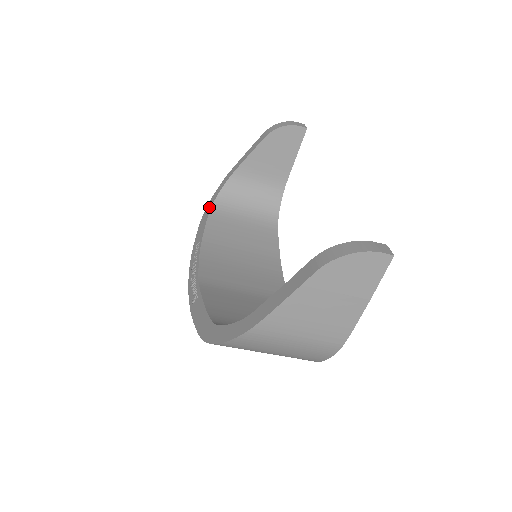
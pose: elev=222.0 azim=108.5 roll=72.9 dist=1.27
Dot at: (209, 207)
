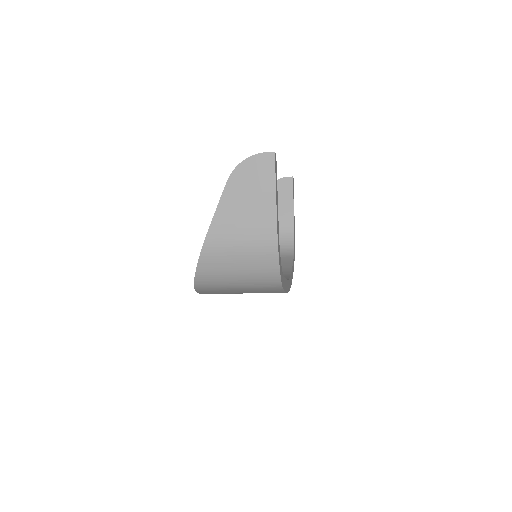
Dot at: occluded
